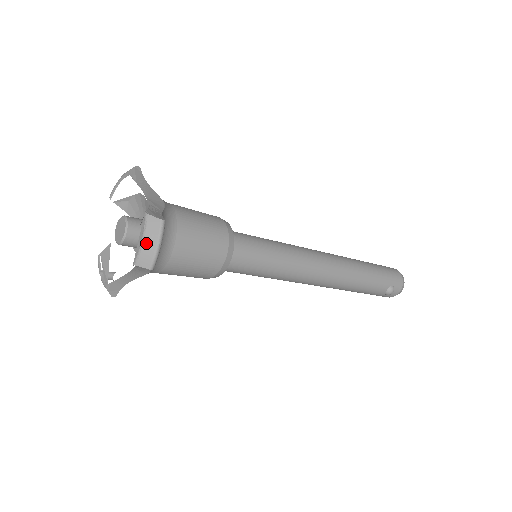
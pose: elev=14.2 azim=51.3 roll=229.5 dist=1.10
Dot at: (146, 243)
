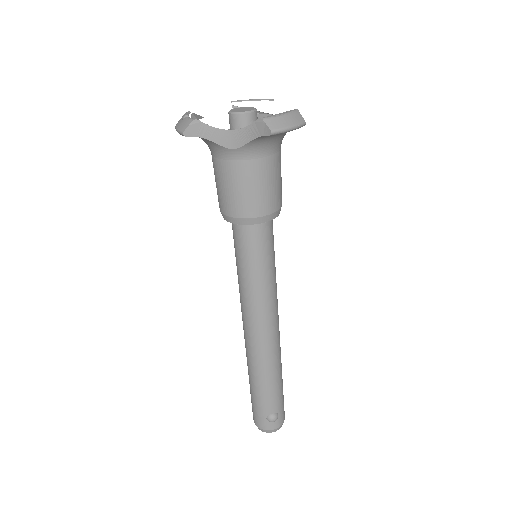
Dot at: (285, 118)
